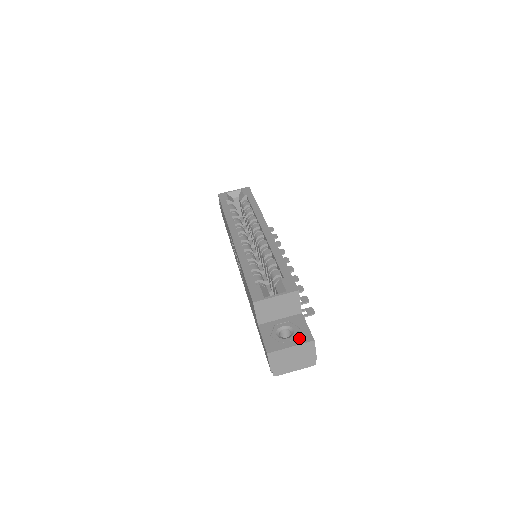
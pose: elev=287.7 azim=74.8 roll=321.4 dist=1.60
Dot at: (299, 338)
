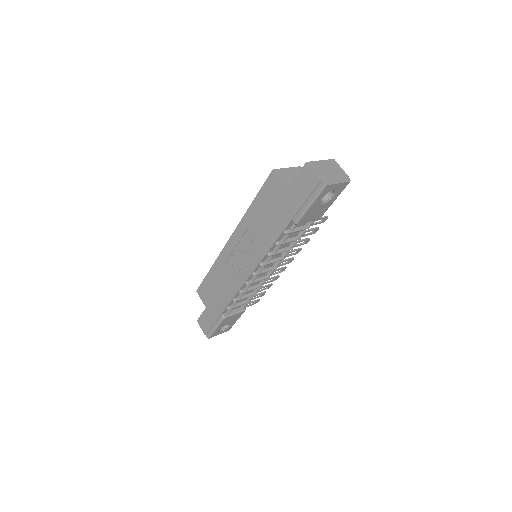
Dot at: occluded
